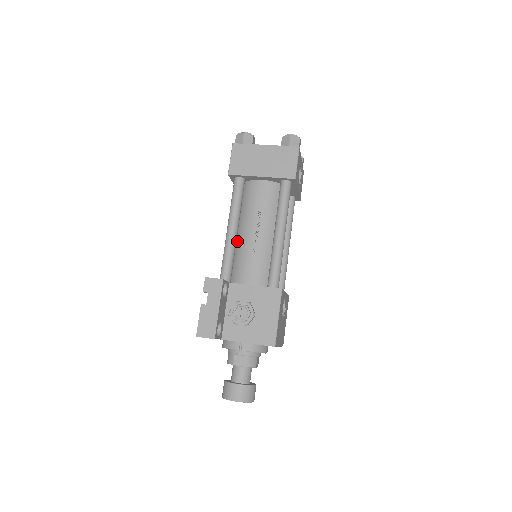
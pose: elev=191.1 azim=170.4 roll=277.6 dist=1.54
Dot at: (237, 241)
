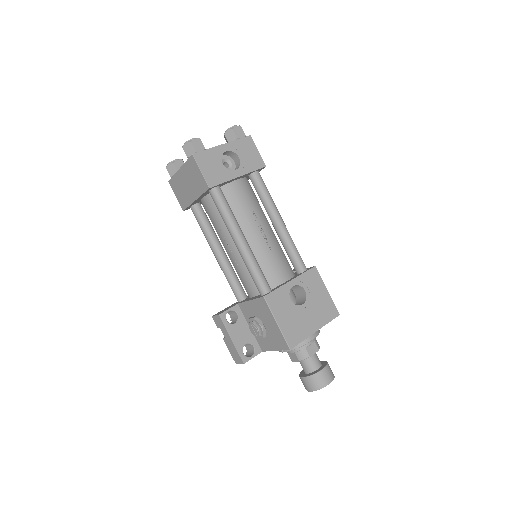
Dot at: occluded
